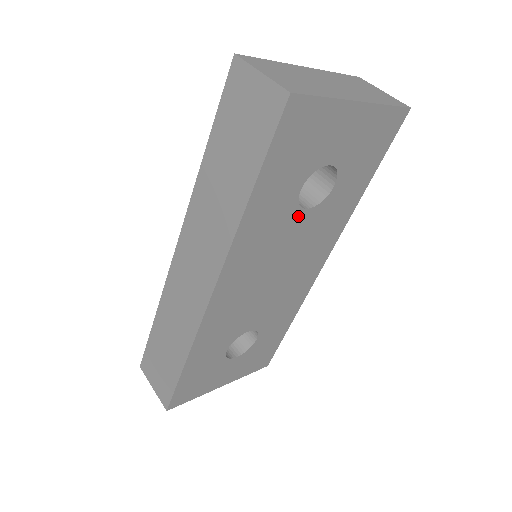
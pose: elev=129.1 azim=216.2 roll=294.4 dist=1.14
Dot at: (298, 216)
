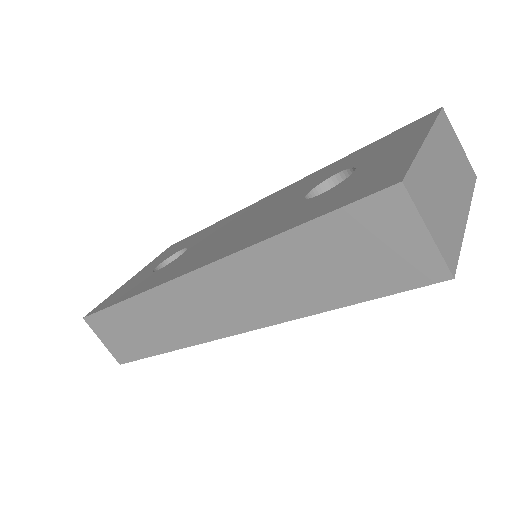
Dot at: occluded
